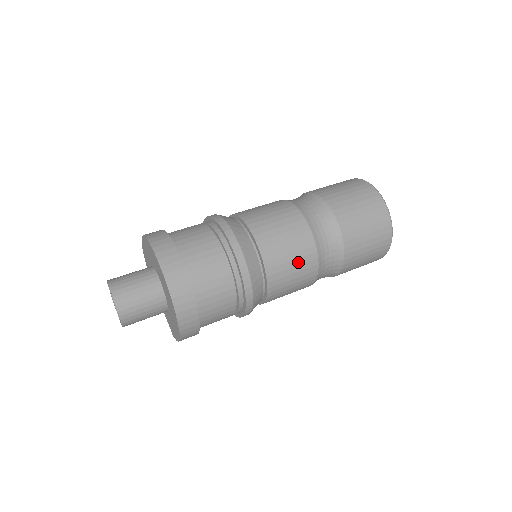
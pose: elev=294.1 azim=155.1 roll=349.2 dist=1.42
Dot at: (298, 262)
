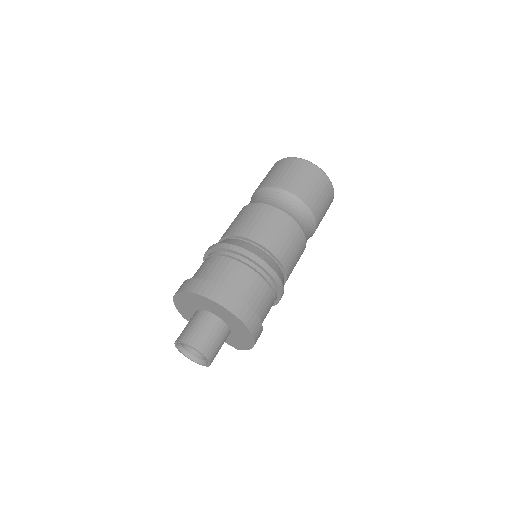
Dot at: (294, 242)
